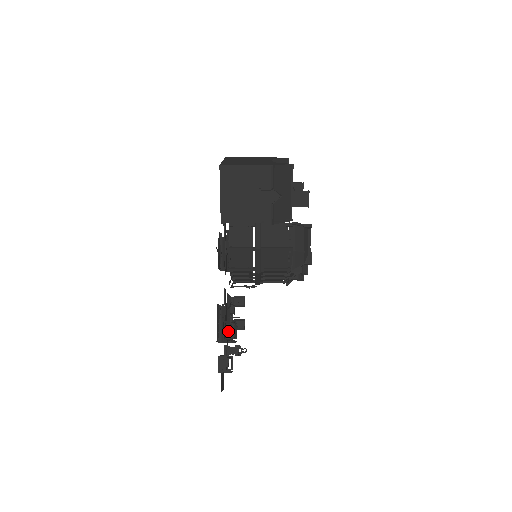
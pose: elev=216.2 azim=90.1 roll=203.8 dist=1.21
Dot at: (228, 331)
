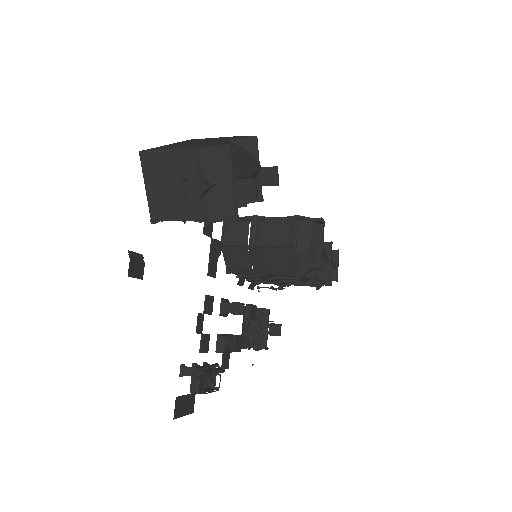
Dot at: (219, 343)
